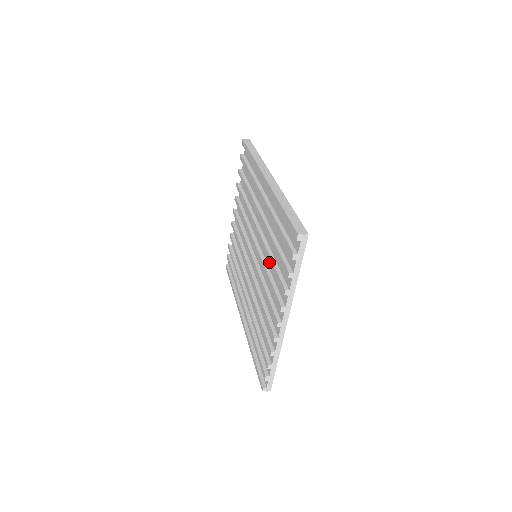
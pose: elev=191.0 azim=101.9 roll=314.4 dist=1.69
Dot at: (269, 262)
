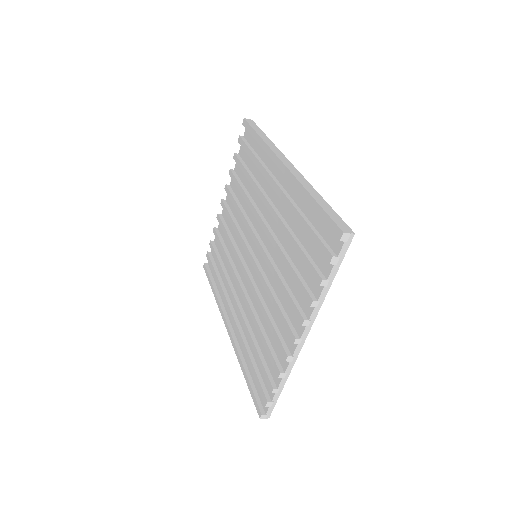
Dot at: (281, 264)
